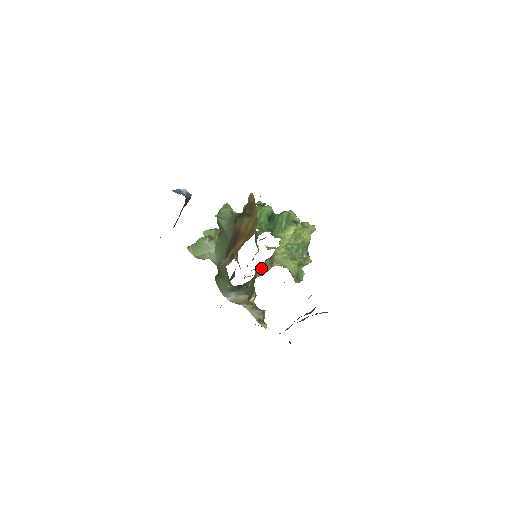
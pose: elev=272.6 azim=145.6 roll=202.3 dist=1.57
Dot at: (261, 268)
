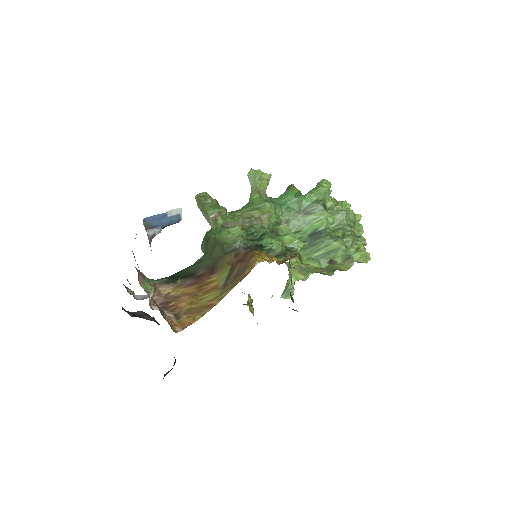
Dot at: occluded
